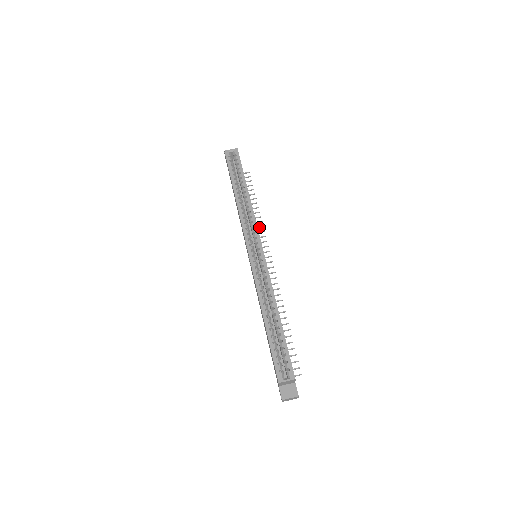
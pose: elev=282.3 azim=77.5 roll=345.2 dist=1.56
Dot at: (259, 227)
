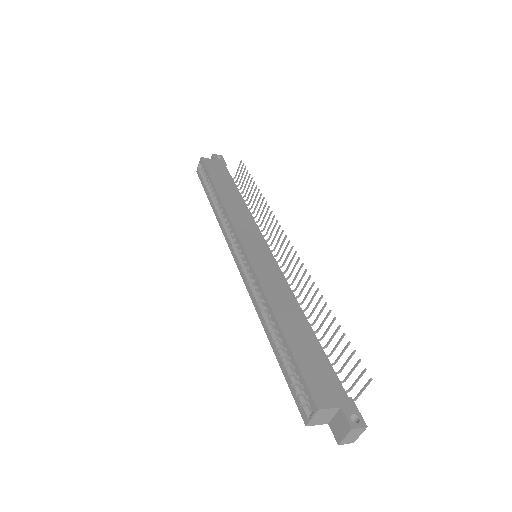
Dot at: (266, 211)
